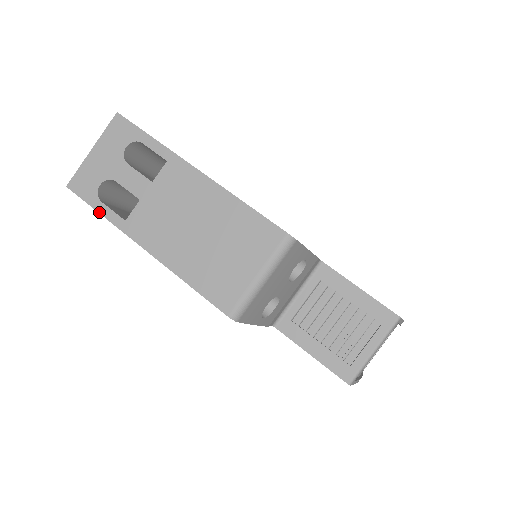
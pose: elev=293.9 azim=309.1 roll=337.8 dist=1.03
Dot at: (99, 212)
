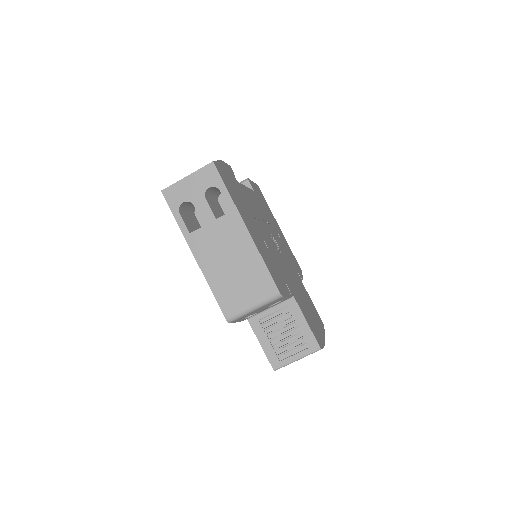
Dot at: (176, 219)
